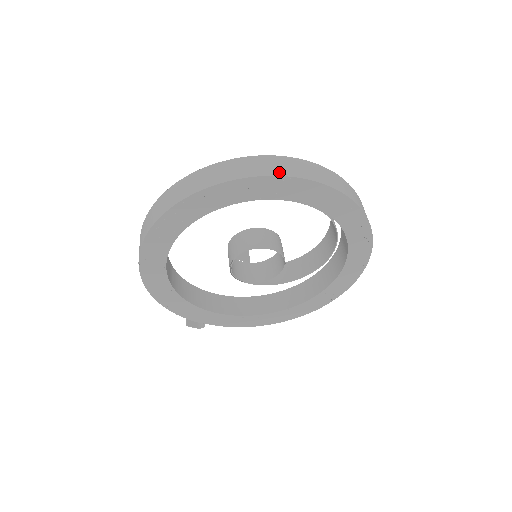
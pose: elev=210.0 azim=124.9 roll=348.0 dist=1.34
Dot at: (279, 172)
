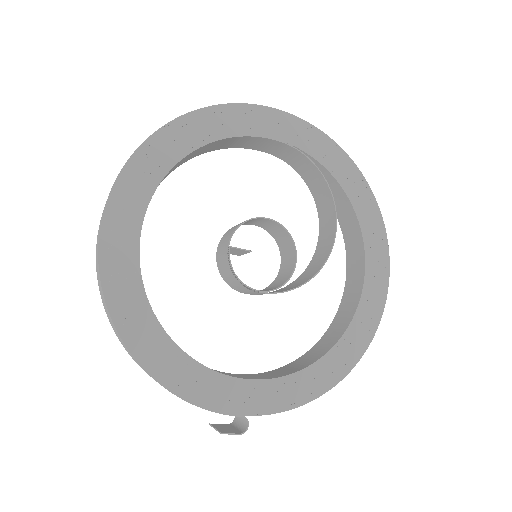
Dot at: (219, 106)
